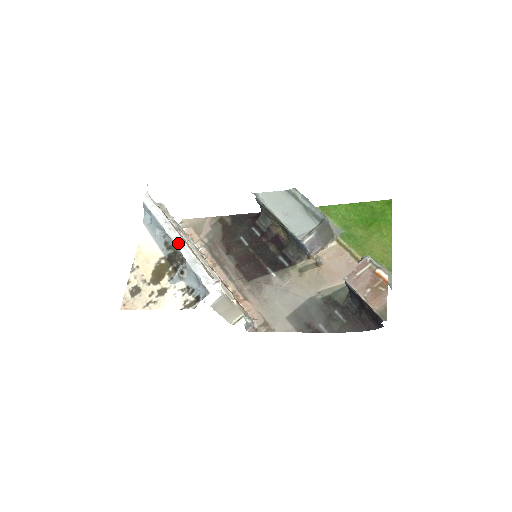
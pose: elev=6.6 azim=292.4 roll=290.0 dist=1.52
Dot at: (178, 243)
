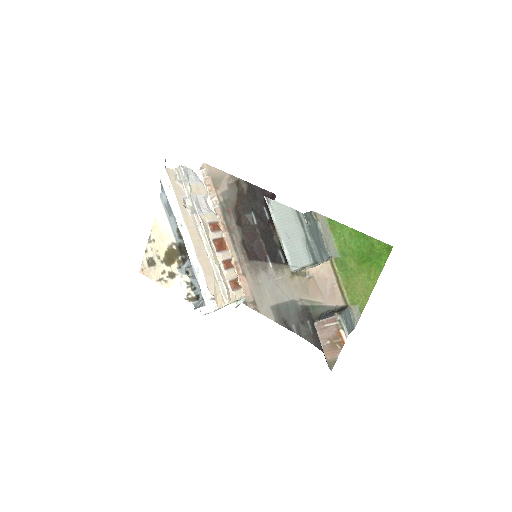
Dot at: (187, 245)
